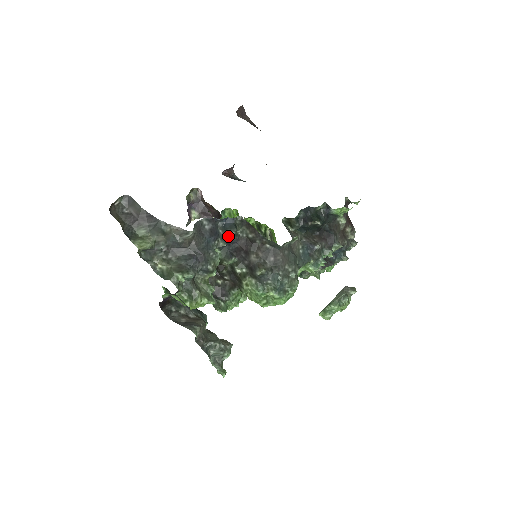
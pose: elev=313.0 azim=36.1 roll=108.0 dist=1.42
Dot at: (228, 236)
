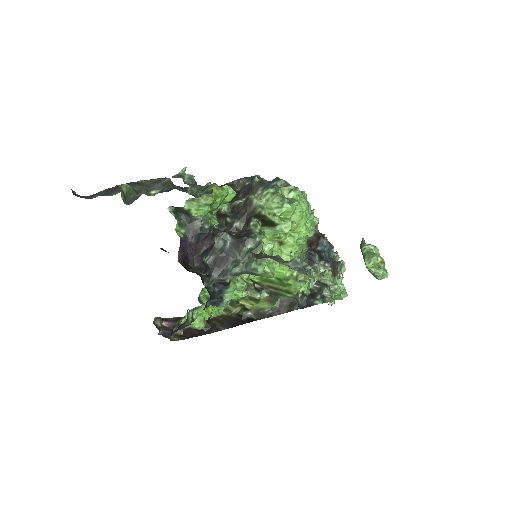
Dot at: occluded
